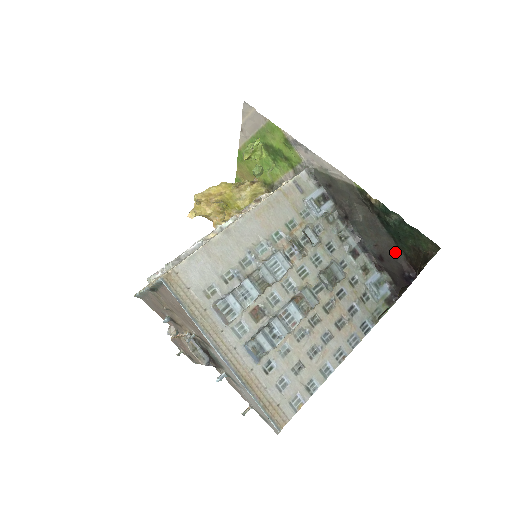
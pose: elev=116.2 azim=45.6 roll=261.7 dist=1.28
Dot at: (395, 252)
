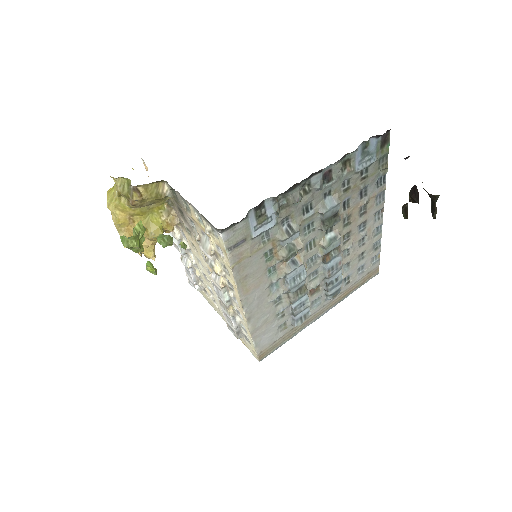
Dot at: occluded
